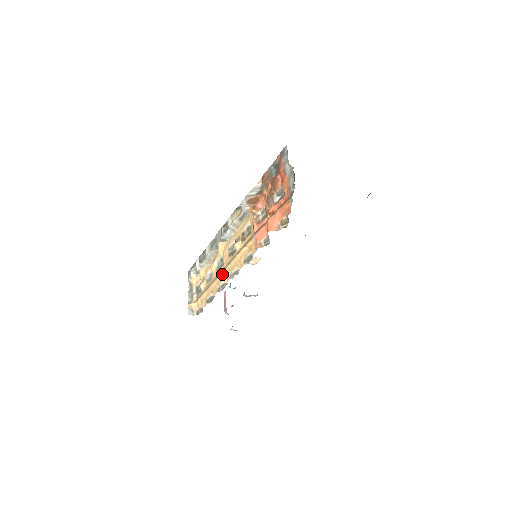
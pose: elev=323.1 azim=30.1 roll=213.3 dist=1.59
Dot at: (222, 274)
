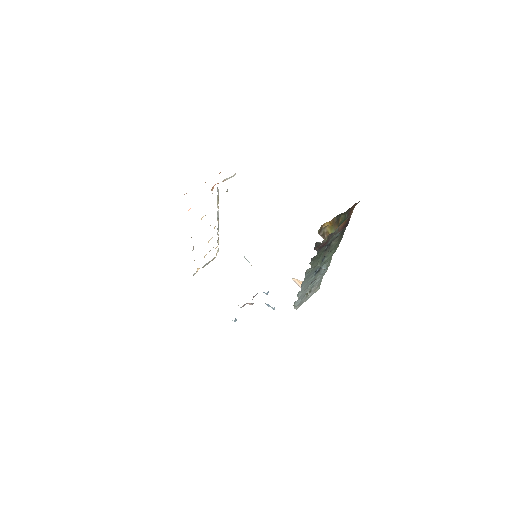
Dot at: occluded
